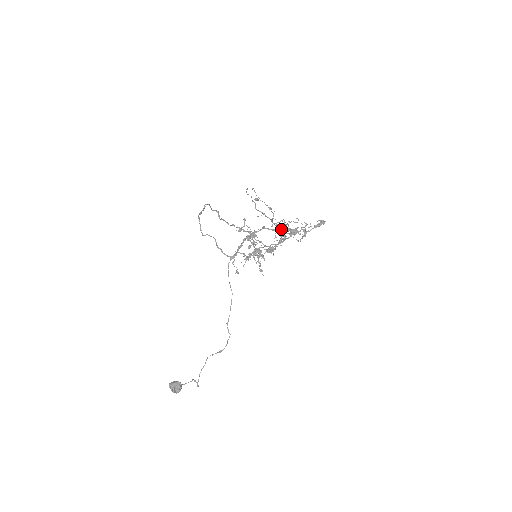
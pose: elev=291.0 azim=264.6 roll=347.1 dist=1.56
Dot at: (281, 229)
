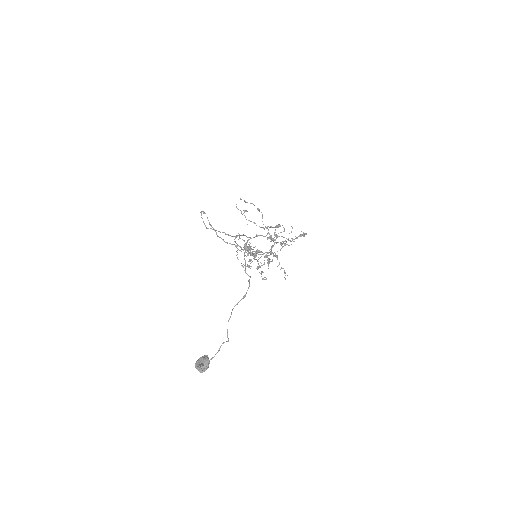
Dot at: (272, 239)
